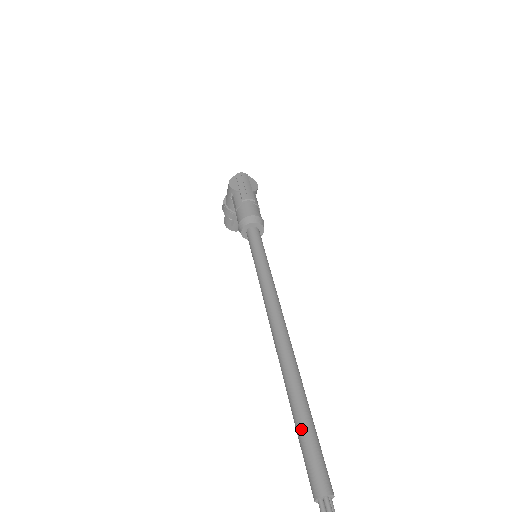
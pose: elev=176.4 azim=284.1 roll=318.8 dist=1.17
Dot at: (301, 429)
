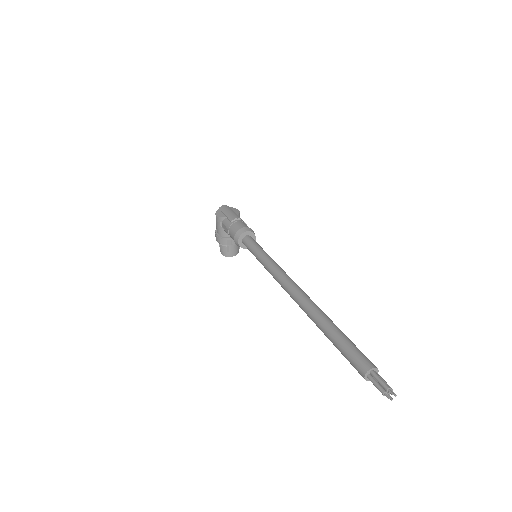
Dot at: (336, 339)
